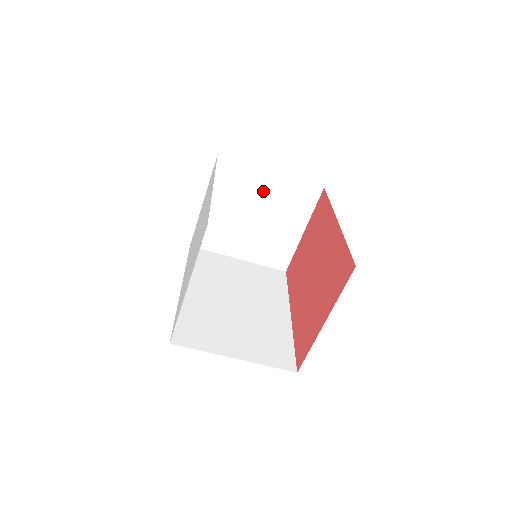
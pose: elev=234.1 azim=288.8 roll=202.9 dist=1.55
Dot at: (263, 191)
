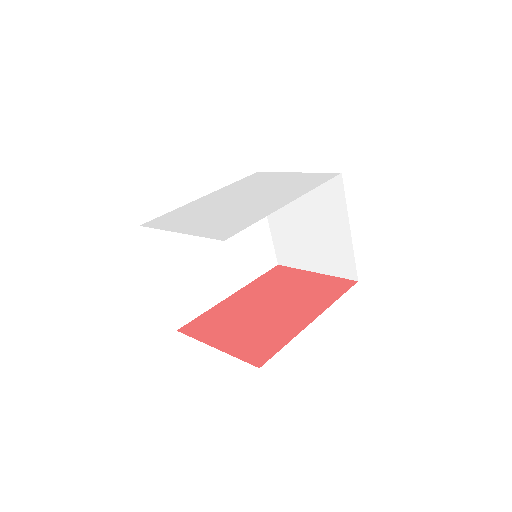
Dot at: (330, 226)
